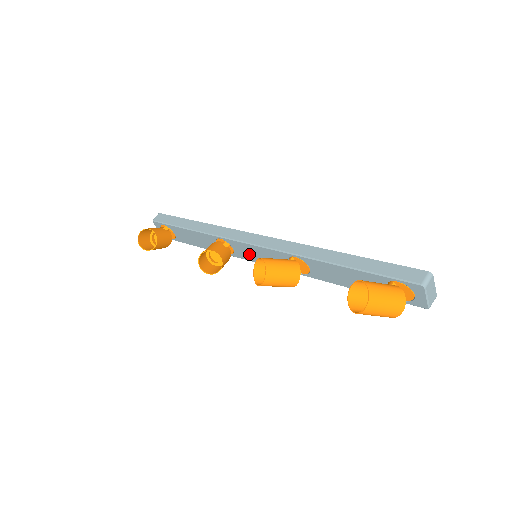
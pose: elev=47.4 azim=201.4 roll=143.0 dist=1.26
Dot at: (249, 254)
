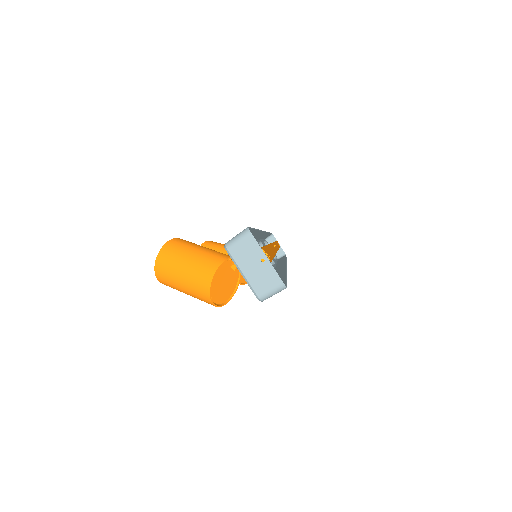
Dot at: occluded
